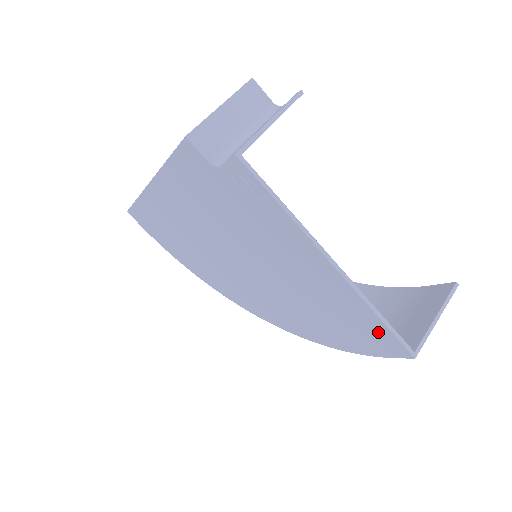
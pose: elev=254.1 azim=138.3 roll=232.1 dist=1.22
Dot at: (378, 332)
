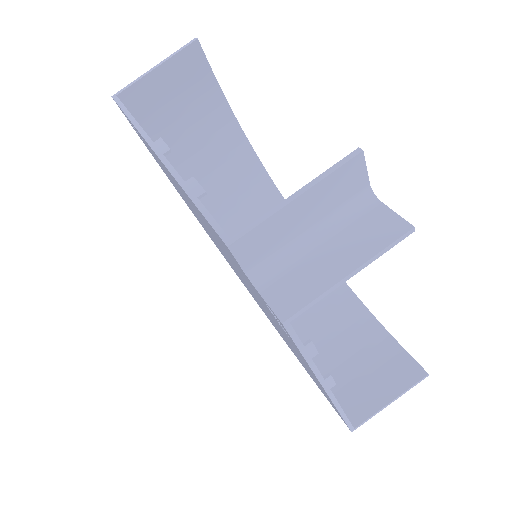
Dot at: occluded
